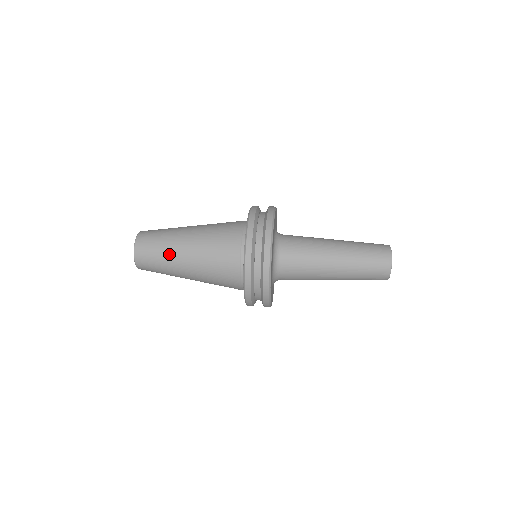
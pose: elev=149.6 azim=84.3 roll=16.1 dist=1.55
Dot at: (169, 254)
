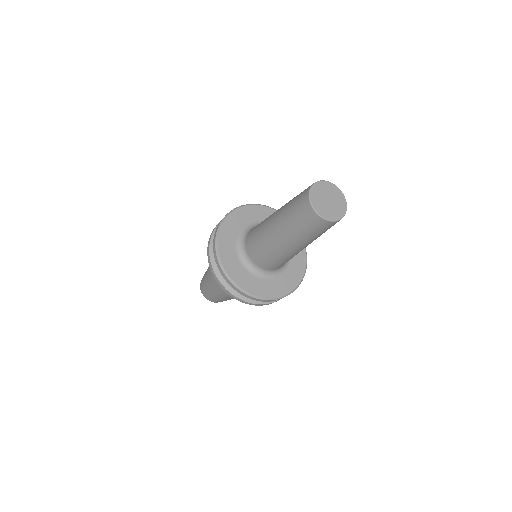
Dot at: (207, 283)
